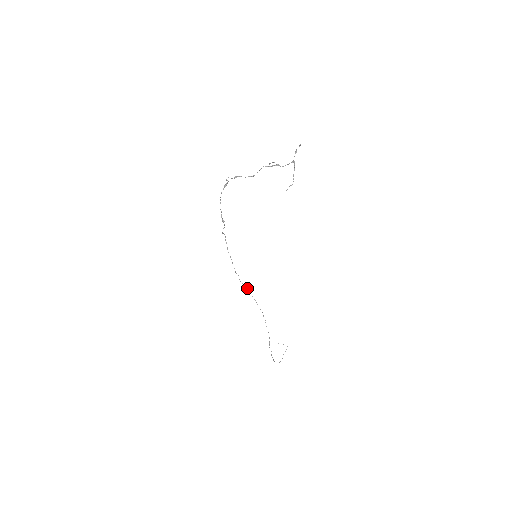
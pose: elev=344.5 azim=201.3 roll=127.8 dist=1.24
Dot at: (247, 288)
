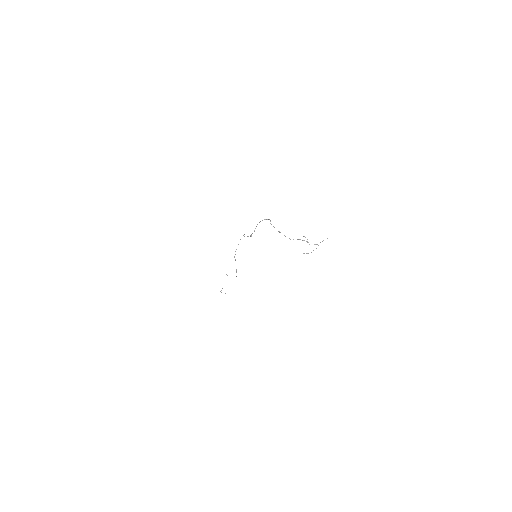
Dot at: occluded
